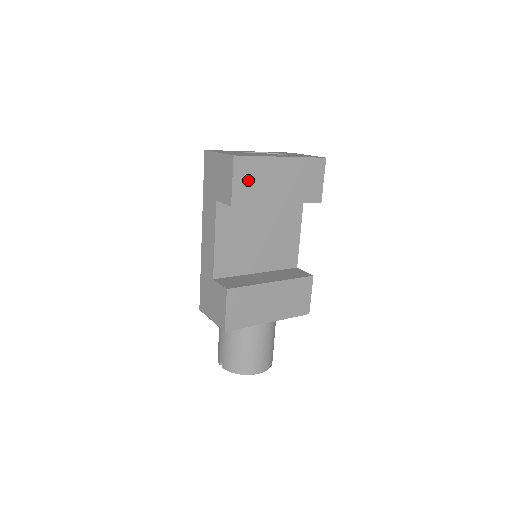
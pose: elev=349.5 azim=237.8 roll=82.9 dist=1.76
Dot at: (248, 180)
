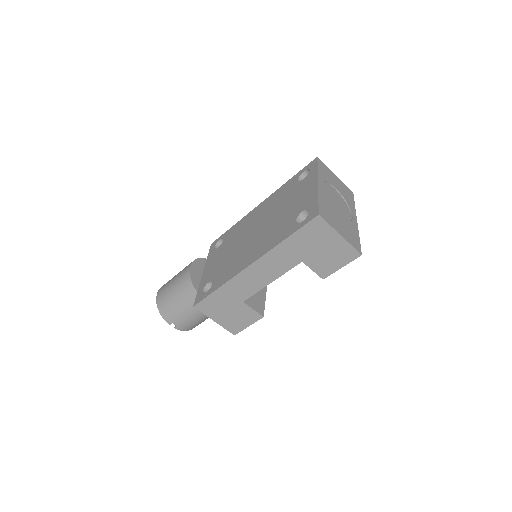
Dot at: occluded
